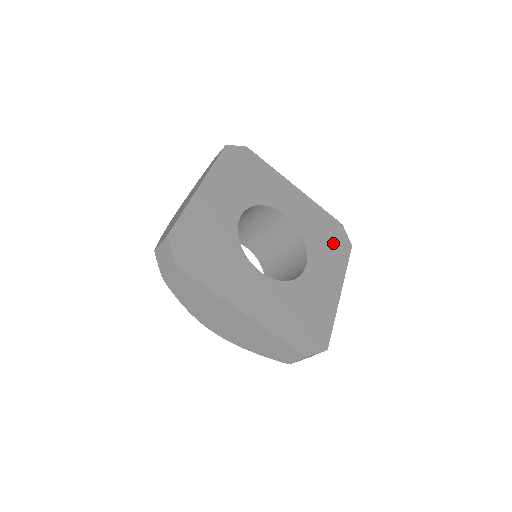
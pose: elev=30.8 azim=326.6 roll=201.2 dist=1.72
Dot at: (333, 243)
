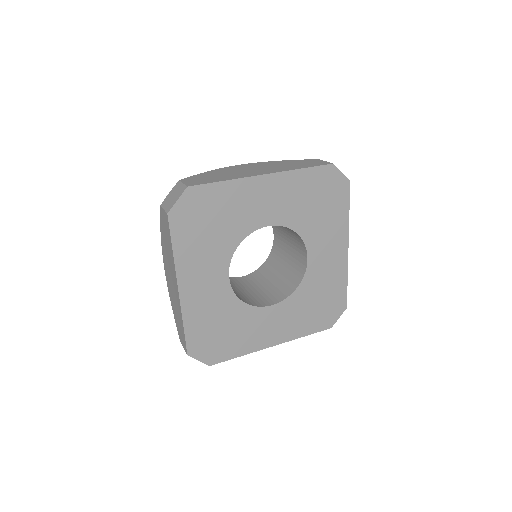
Dot at: (328, 202)
